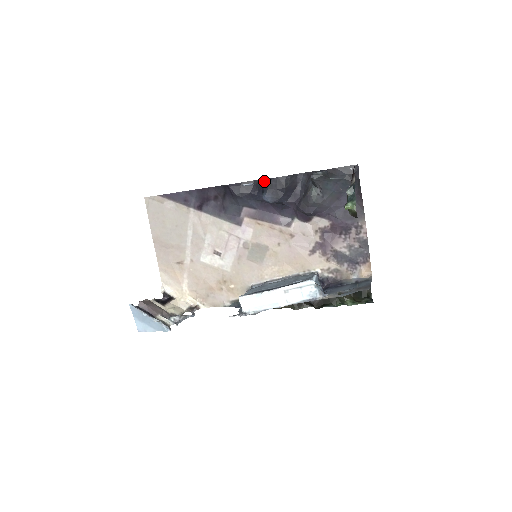
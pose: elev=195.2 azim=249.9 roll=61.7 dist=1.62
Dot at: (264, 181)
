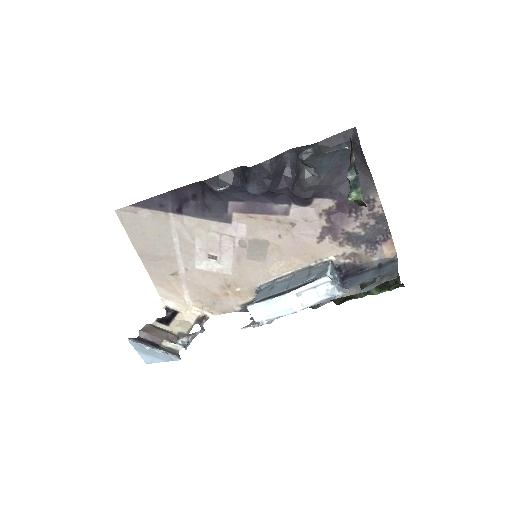
Dot at: (245, 169)
